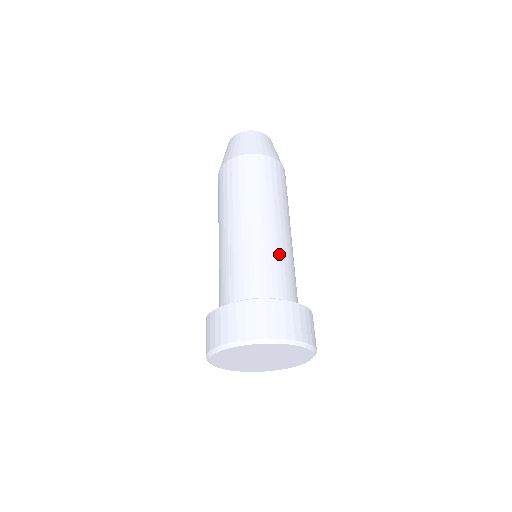
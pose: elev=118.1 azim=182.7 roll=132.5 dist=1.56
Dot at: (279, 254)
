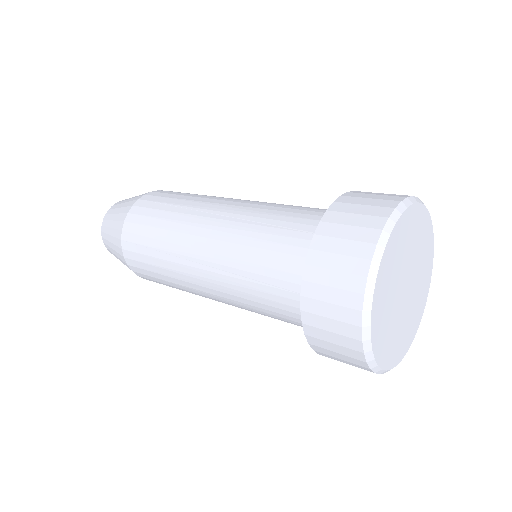
Dot at: occluded
